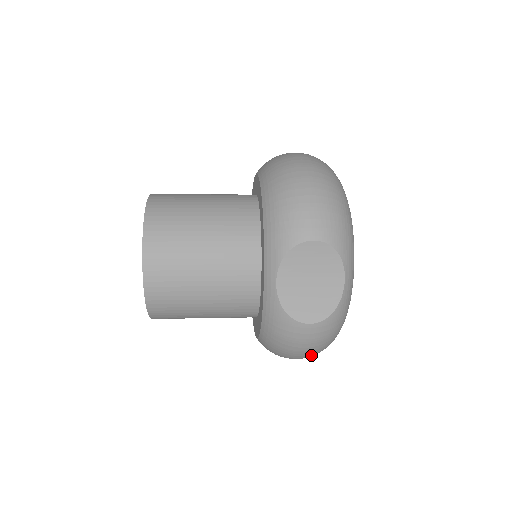
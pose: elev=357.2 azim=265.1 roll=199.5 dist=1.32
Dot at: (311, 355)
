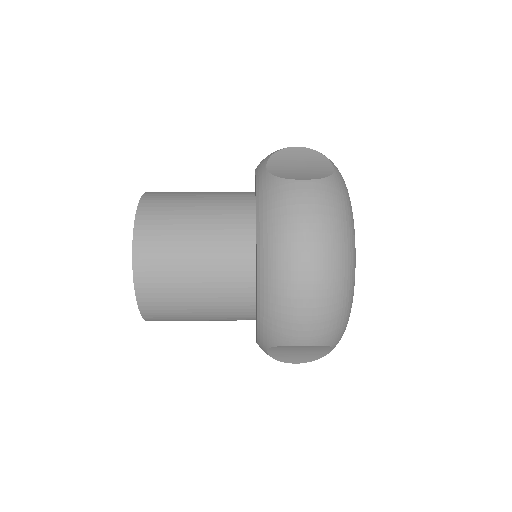
Dot at: occluded
